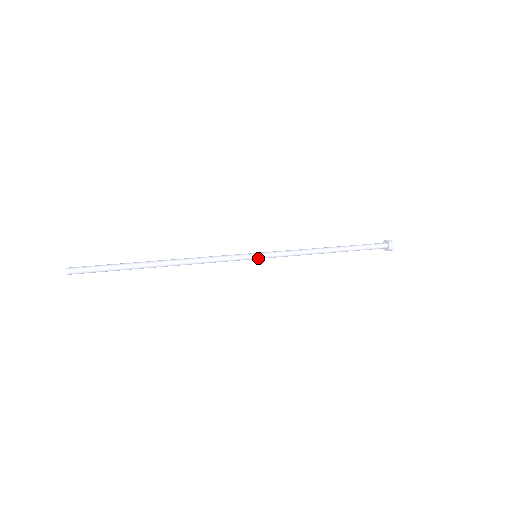
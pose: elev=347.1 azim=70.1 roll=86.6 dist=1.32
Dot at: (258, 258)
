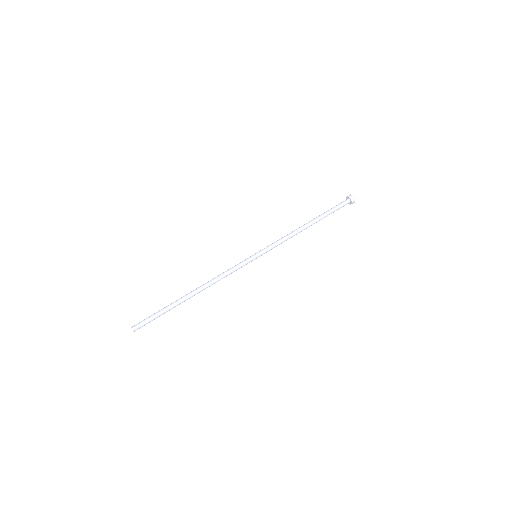
Dot at: occluded
